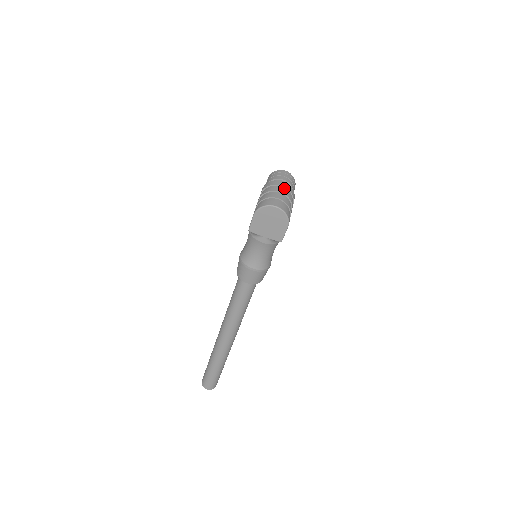
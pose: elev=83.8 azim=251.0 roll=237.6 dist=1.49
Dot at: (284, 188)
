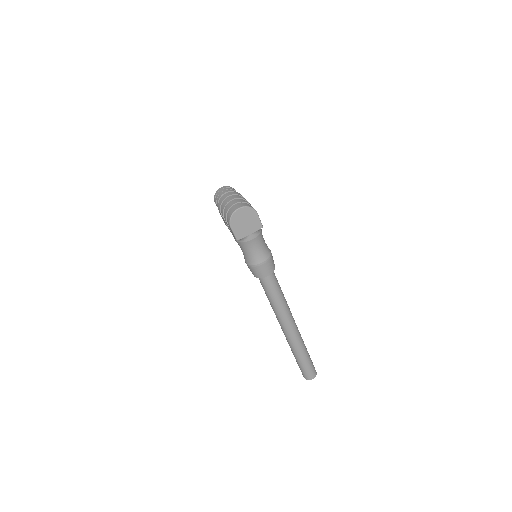
Dot at: (231, 196)
